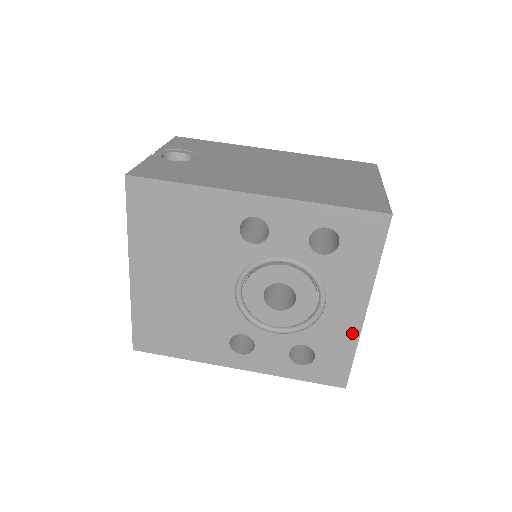
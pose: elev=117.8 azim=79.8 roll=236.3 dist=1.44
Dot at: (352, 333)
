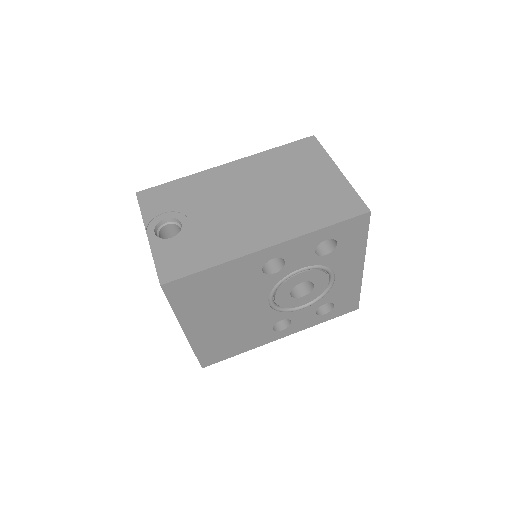
Dot at: (356, 282)
